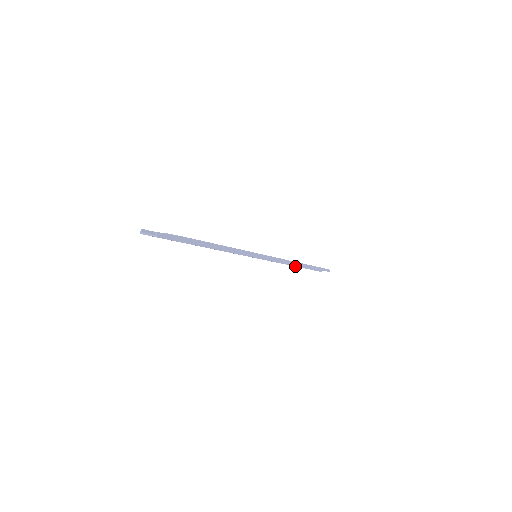
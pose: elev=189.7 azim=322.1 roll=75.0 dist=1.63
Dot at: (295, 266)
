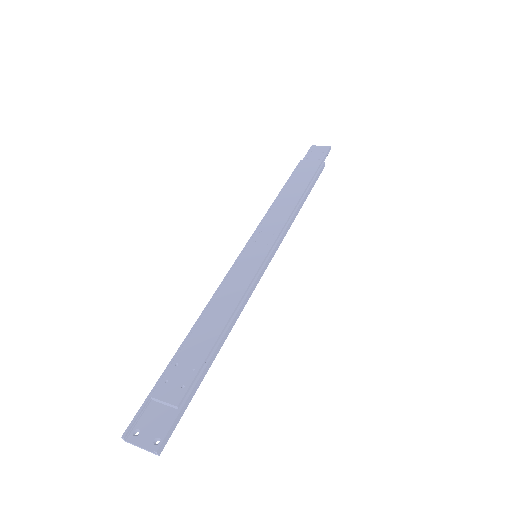
Dot at: (300, 208)
